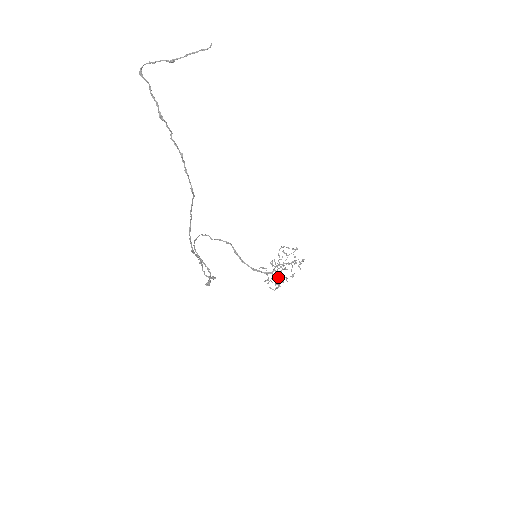
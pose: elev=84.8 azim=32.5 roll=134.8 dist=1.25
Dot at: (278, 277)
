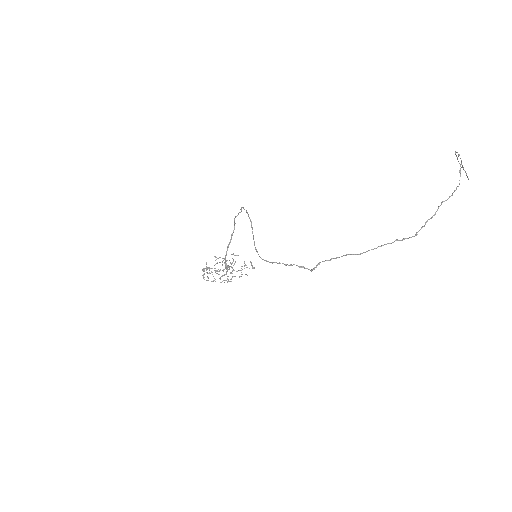
Dot at: occluded
